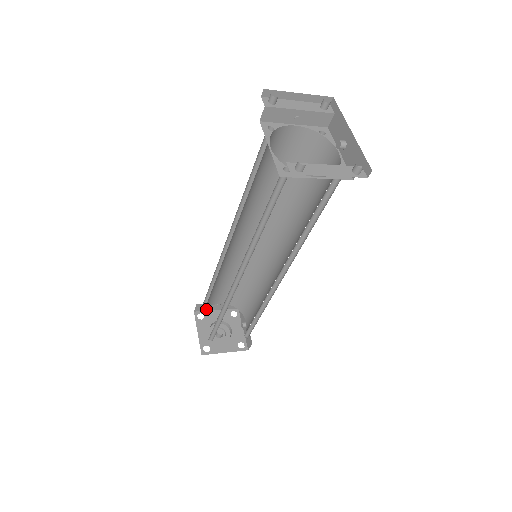
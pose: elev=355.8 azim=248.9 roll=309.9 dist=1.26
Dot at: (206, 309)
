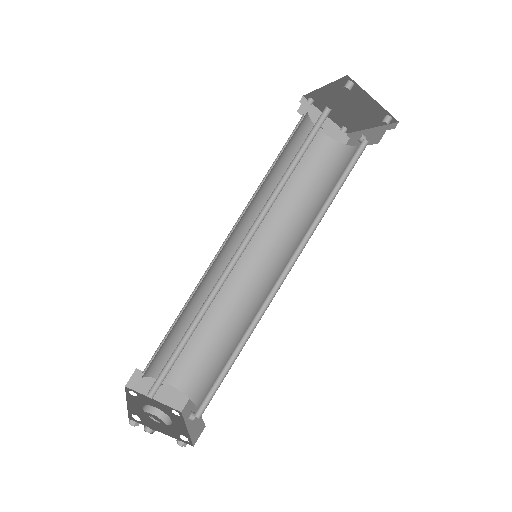
Dot at: (142, 390)
